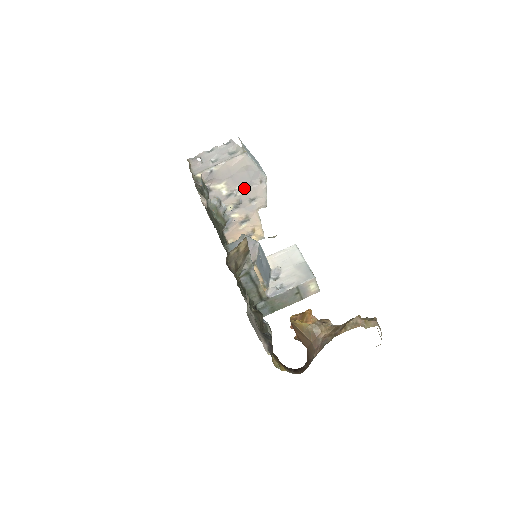
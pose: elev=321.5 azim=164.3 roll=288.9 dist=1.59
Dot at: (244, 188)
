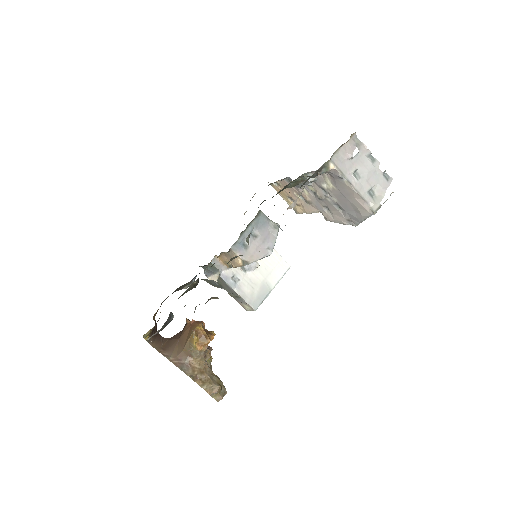
Dot at: (337, 204)
